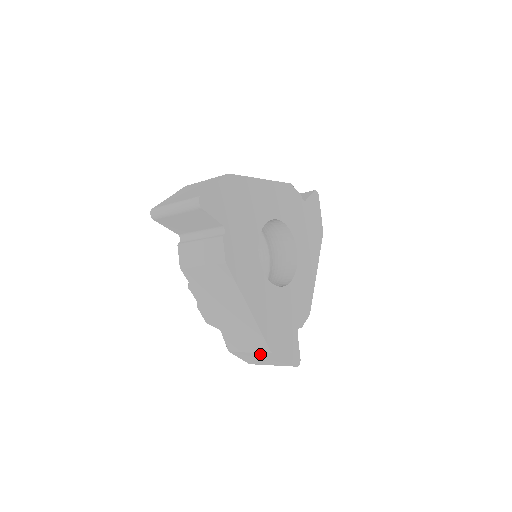
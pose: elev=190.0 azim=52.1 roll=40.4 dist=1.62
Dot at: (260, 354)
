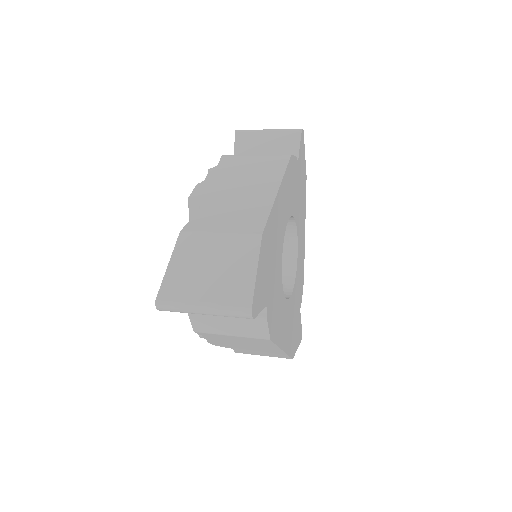
Dot at: occluded
